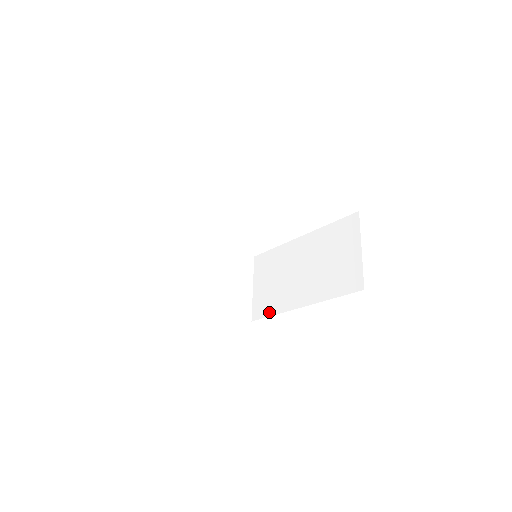
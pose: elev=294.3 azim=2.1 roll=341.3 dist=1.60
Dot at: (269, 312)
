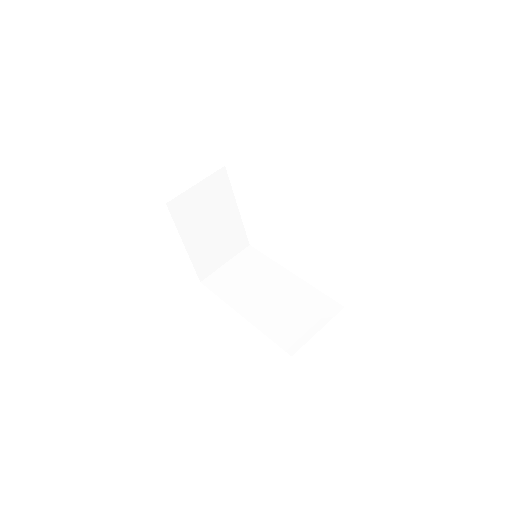
Dot at: (218, 292)
